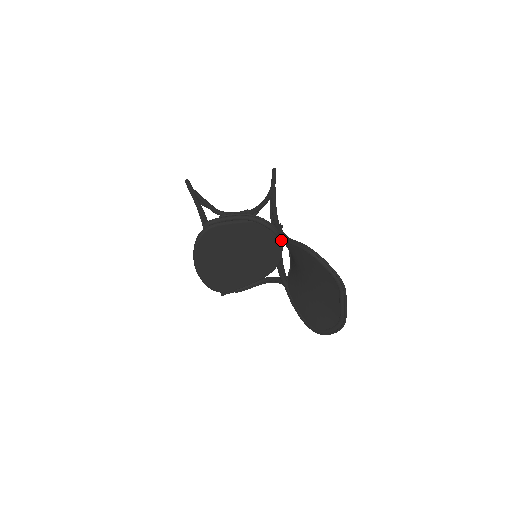
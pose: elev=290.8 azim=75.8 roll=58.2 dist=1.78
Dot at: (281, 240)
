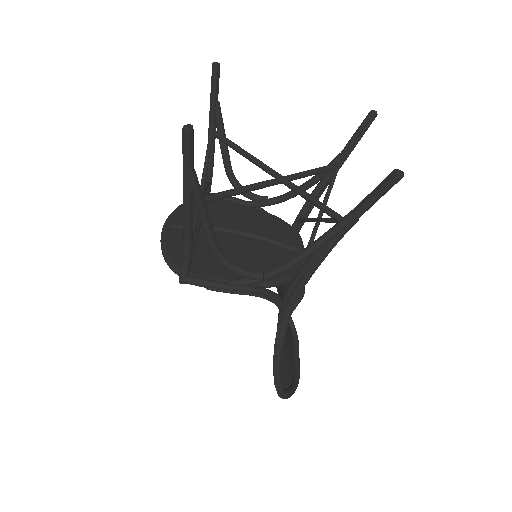
Dot at: (277, 325)
